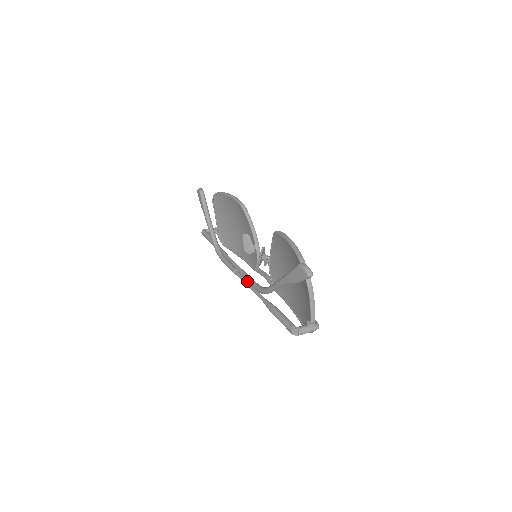
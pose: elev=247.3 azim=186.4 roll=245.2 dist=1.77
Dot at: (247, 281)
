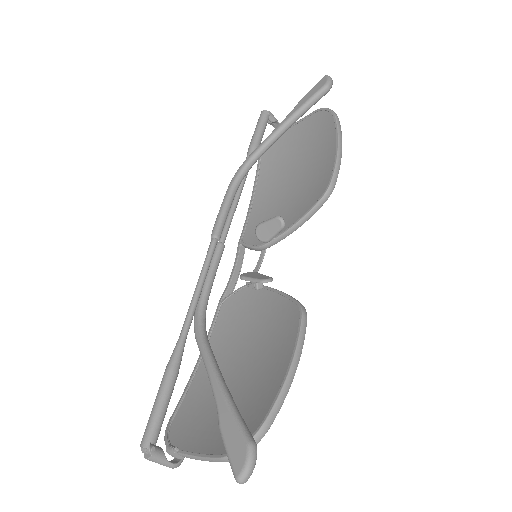
Dot at: (205, 276)
